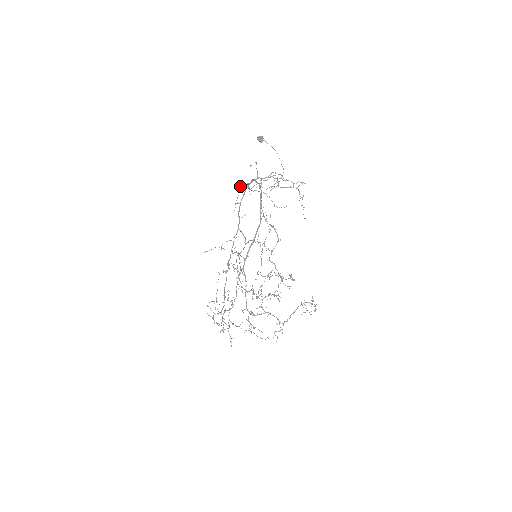
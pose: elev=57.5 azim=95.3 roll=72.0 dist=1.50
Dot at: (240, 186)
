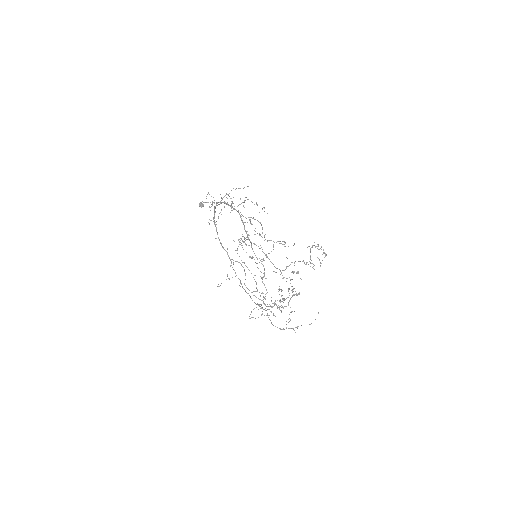
Dot at: occluded
